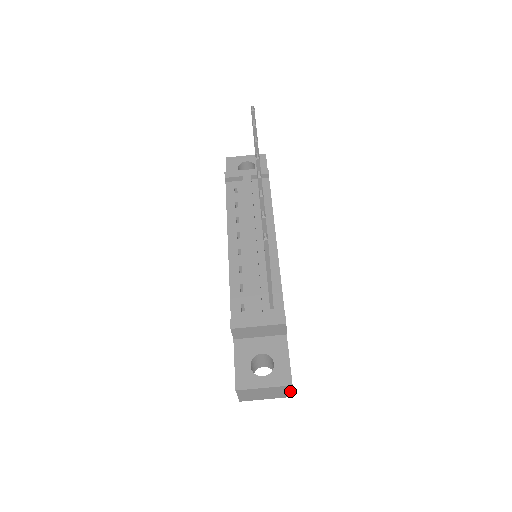
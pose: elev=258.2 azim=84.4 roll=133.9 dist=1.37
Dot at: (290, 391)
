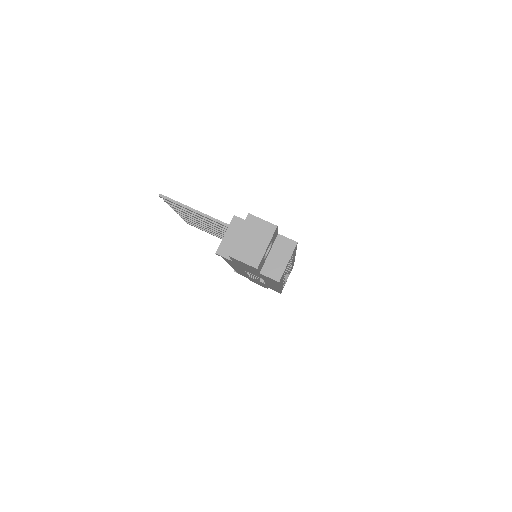
Dot at: (262, 221)
